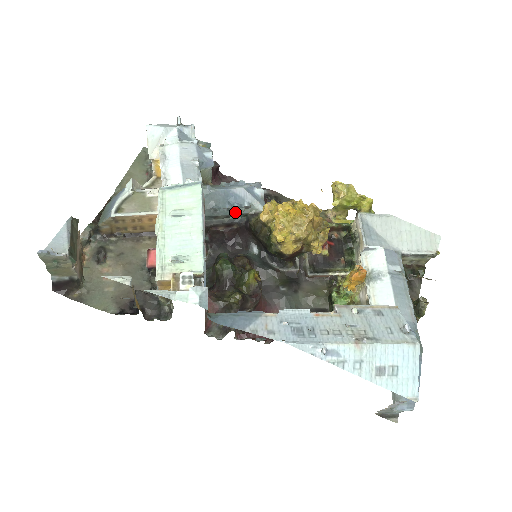
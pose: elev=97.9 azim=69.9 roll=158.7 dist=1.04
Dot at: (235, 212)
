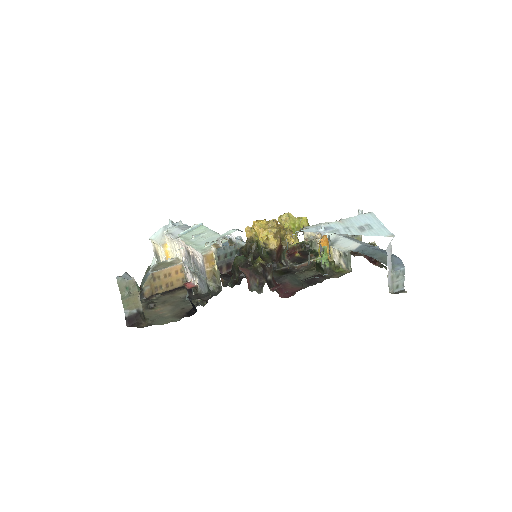
Dot at: (229, 250)
